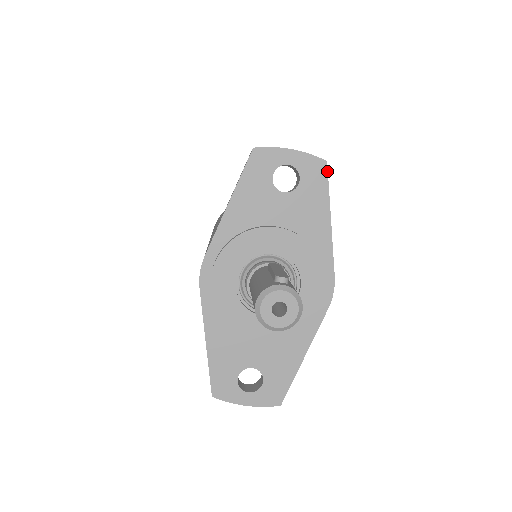
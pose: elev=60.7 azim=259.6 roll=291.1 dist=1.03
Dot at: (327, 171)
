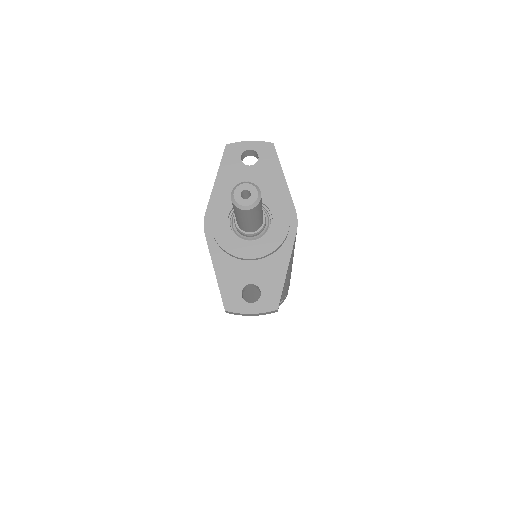
Dot at: occluded
